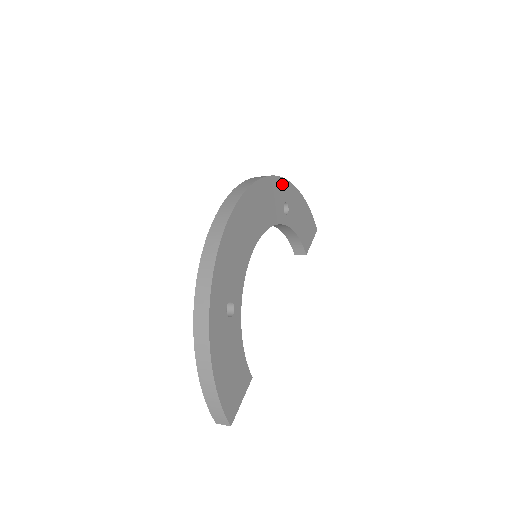
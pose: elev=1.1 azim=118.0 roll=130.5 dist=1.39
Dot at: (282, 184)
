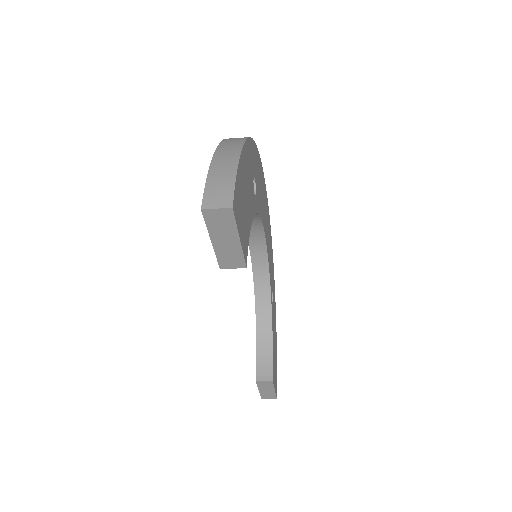
Dot at: occluded
